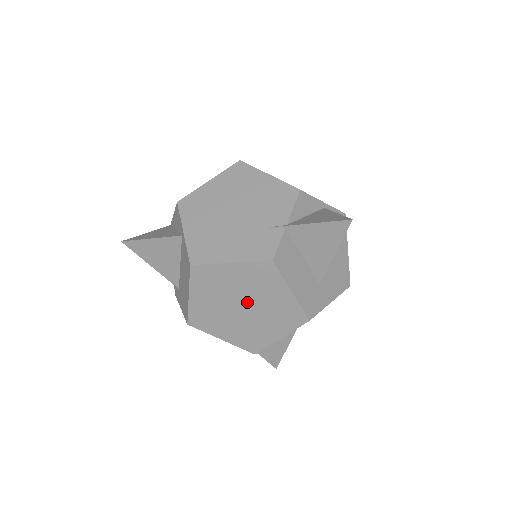
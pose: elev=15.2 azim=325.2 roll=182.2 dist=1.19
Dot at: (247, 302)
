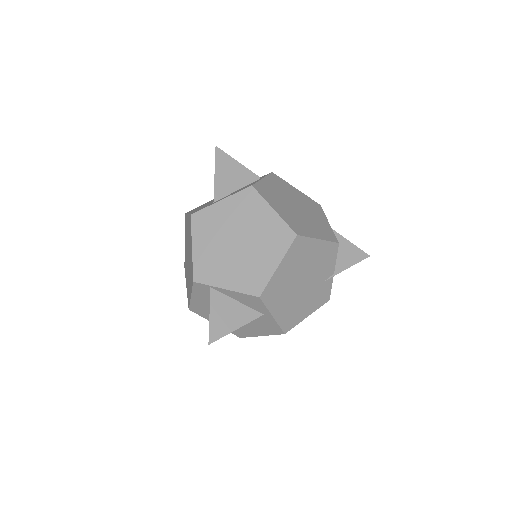
Dot at: occluded
